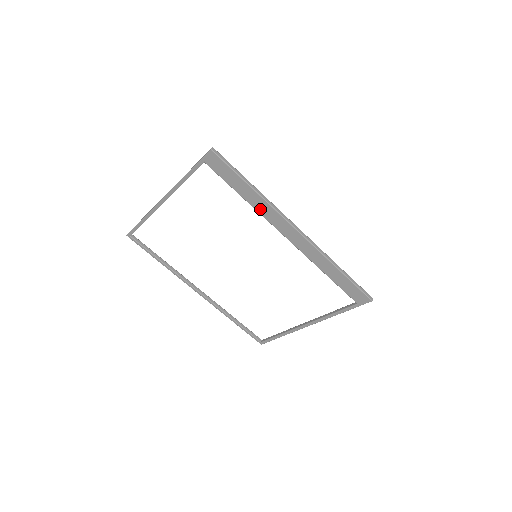
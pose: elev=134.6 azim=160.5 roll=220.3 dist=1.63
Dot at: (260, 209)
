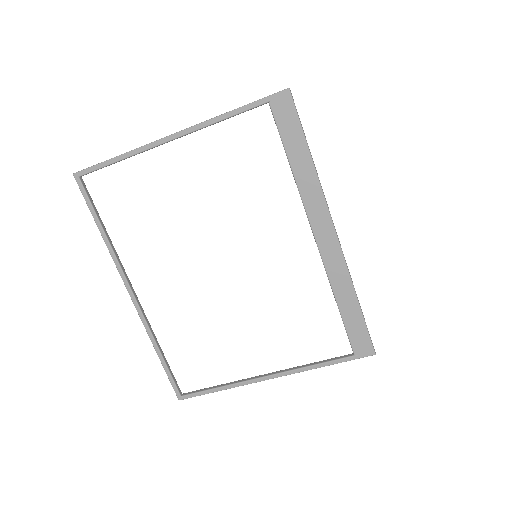
Dot at: (304, 188)
